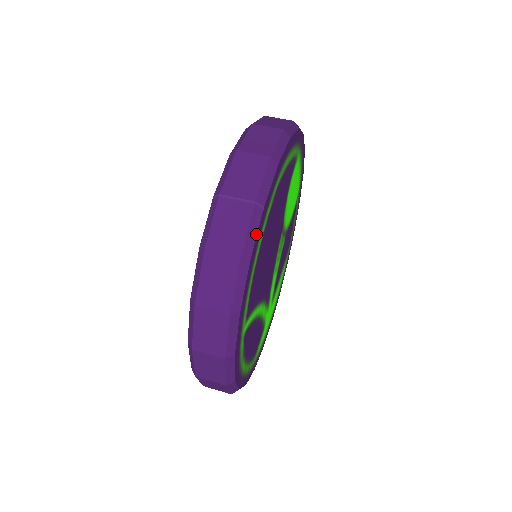
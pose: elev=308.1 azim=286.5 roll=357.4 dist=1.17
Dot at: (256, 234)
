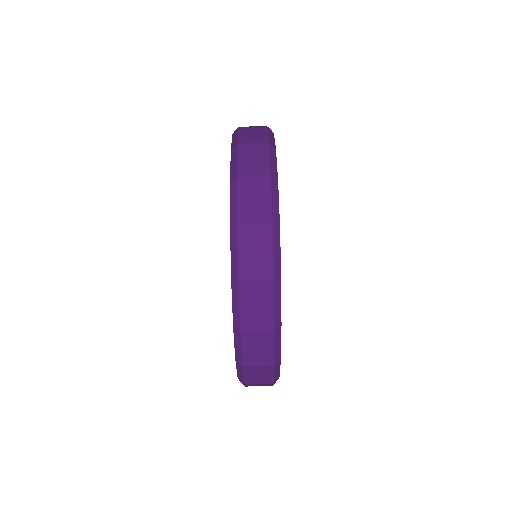
Dot at: occluded
